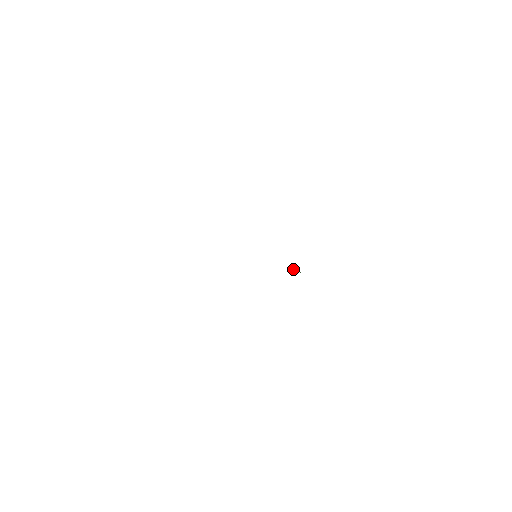
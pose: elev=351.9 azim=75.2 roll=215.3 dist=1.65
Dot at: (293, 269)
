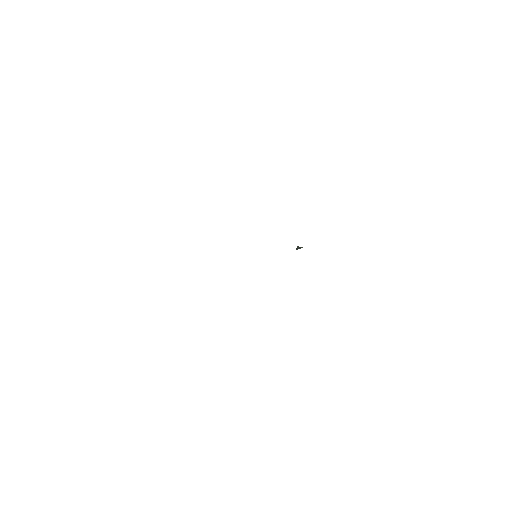
Dot at: occluded
